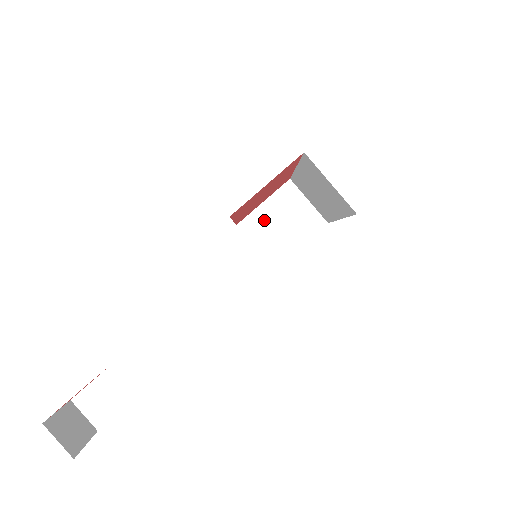
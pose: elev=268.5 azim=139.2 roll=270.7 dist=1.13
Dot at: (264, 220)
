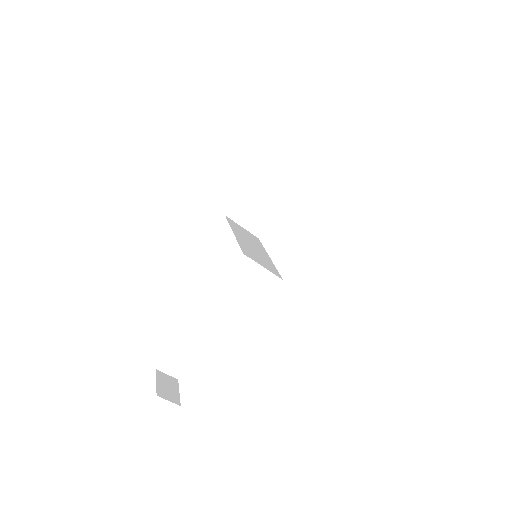
Dot at: (244, 207)
